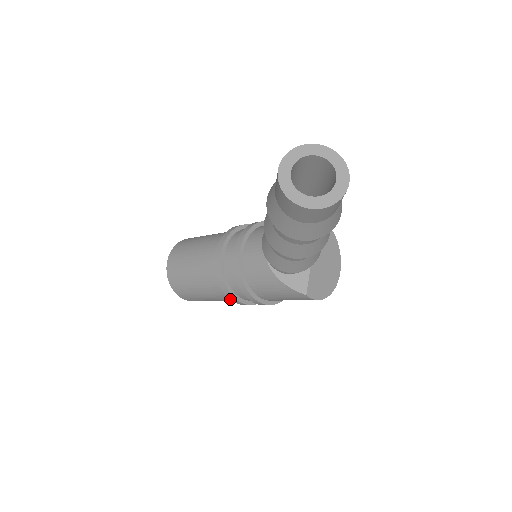
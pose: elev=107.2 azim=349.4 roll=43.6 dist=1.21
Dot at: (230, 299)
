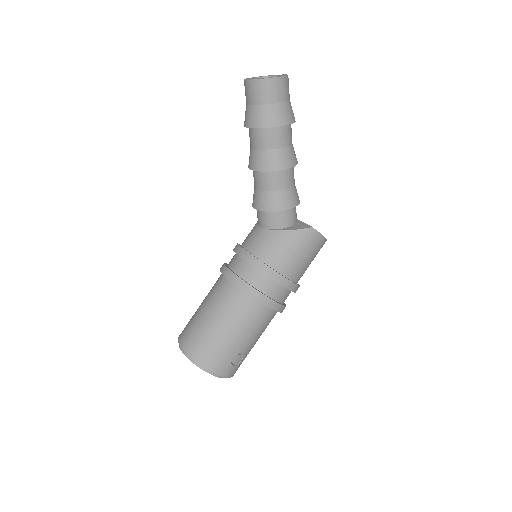
Dot at: (260, 302)
